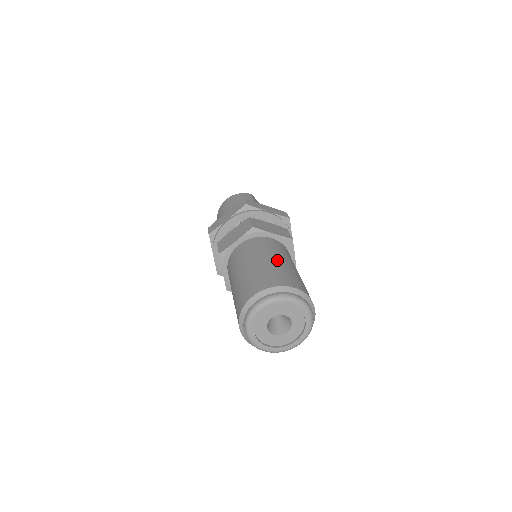
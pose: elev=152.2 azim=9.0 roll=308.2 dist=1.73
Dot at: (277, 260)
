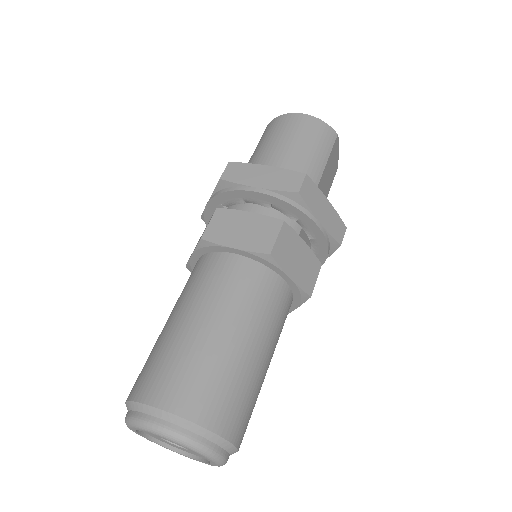
Dot at: (250, 350)
